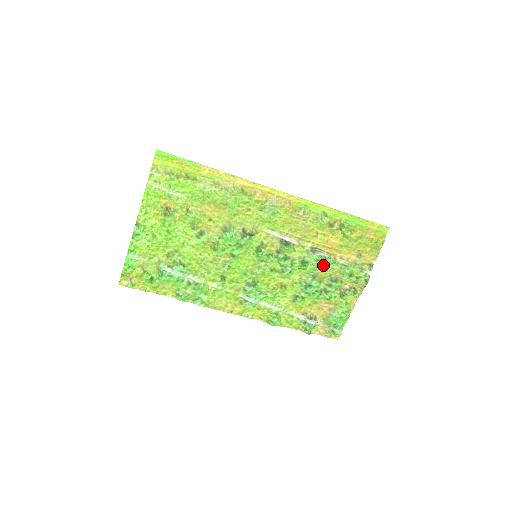
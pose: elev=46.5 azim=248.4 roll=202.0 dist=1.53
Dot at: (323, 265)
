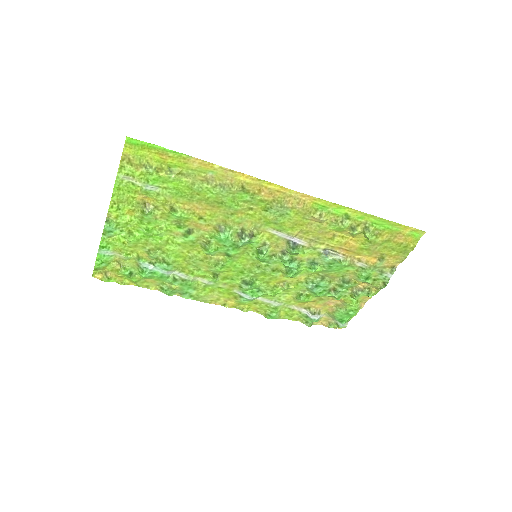
Dot at: (336, 268)
